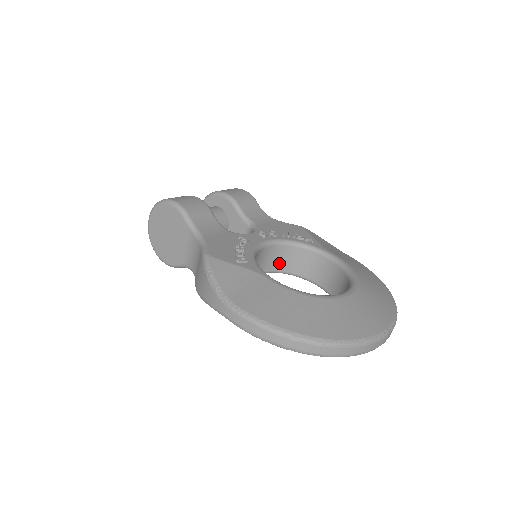
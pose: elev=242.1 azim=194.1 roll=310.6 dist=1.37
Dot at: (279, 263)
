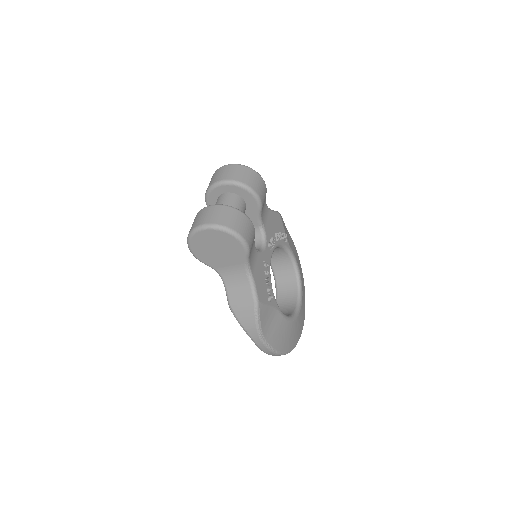
Dot at: occluded
